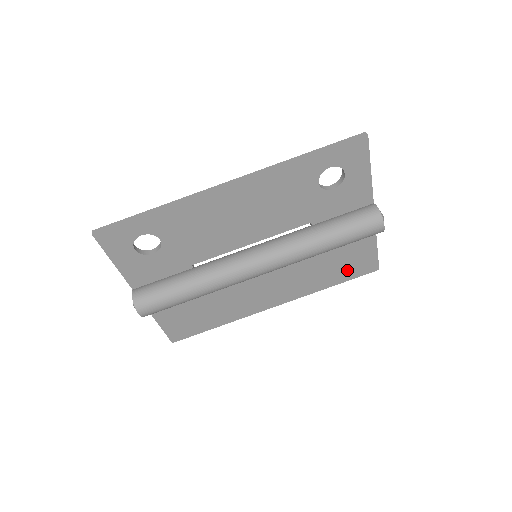
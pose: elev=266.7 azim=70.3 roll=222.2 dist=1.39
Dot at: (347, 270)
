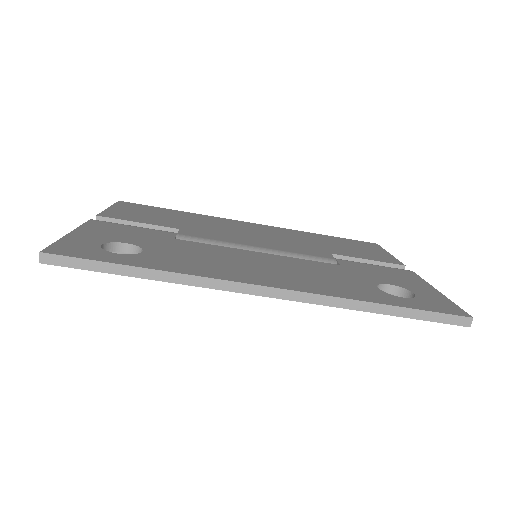
Dot at: occluded
